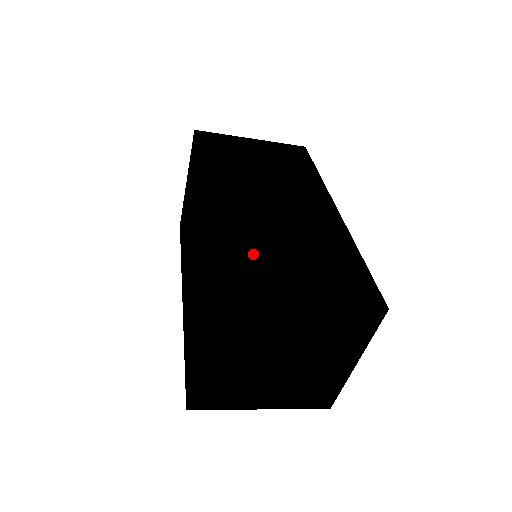
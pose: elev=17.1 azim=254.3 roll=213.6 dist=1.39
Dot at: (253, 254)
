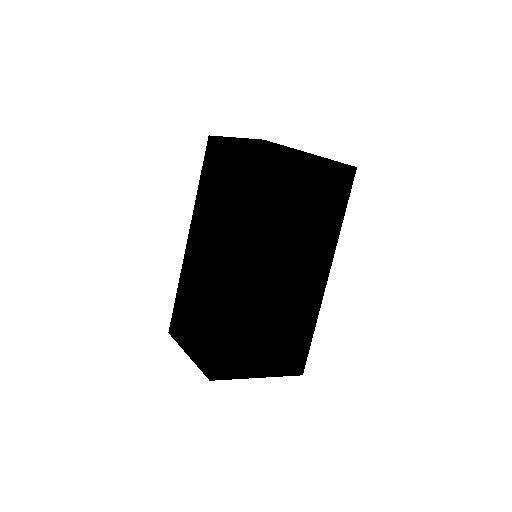
Dot at: (247, 337)
